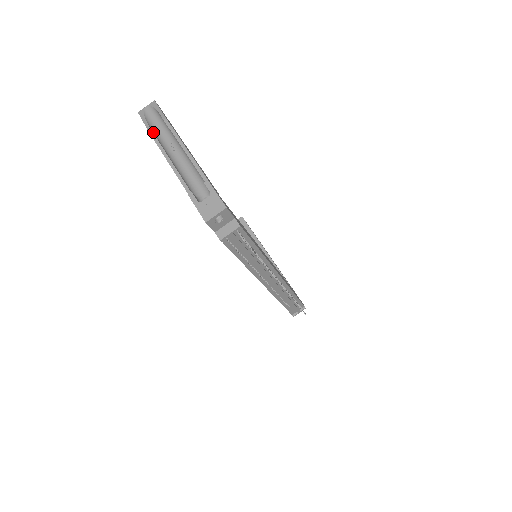
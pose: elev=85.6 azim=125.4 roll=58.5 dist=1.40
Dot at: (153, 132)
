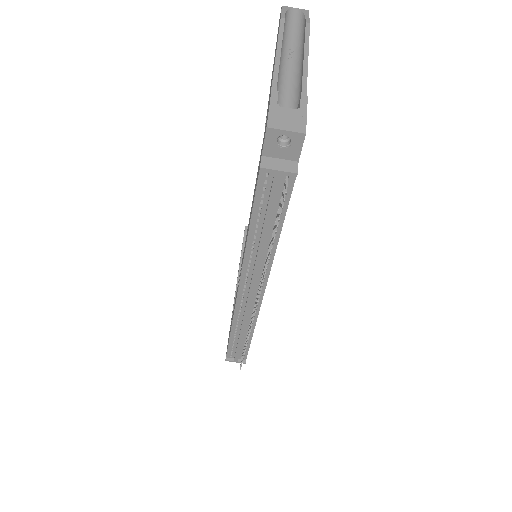
Dot at: (284, 24)
